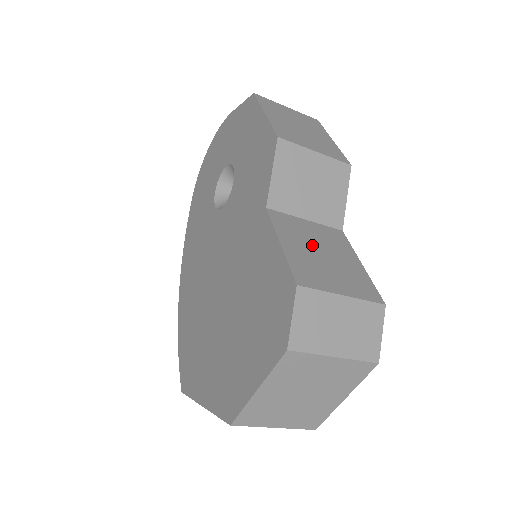
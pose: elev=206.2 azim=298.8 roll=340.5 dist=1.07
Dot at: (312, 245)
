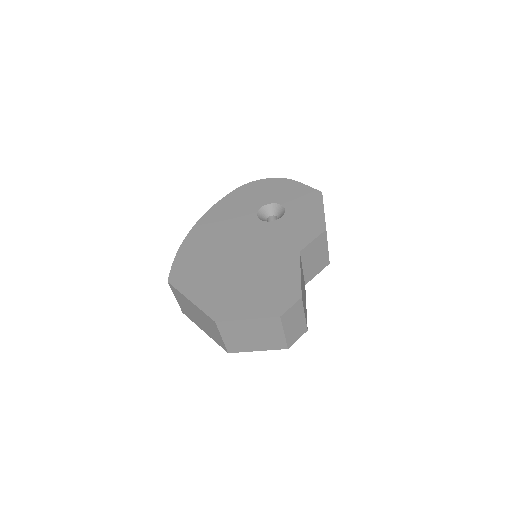
Dot at: occluded
